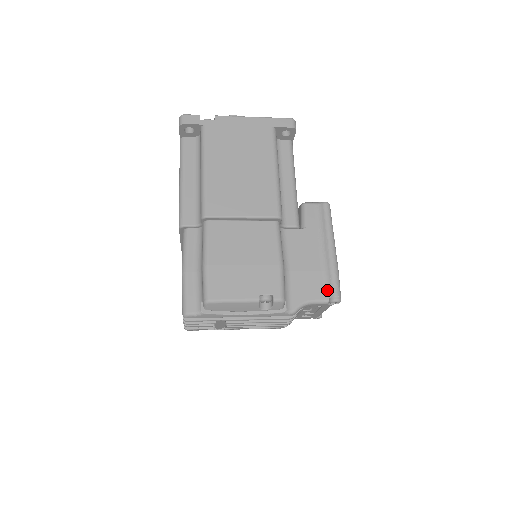
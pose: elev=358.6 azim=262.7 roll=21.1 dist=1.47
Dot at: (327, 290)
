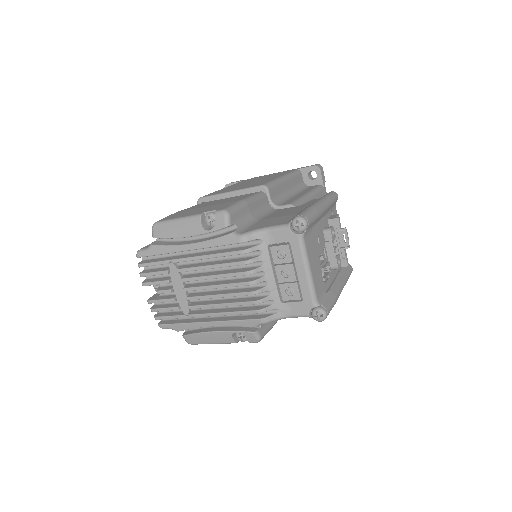
Dot at: occluded
